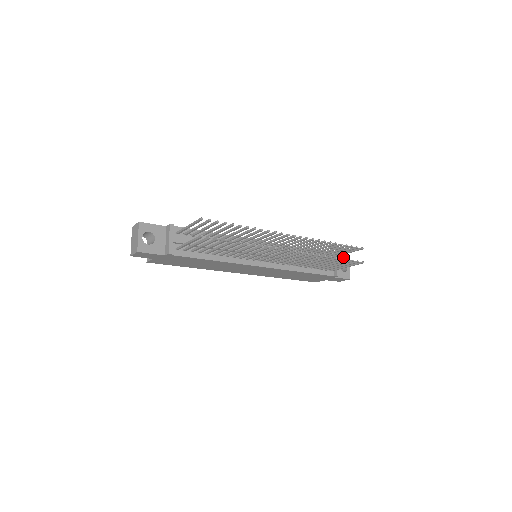
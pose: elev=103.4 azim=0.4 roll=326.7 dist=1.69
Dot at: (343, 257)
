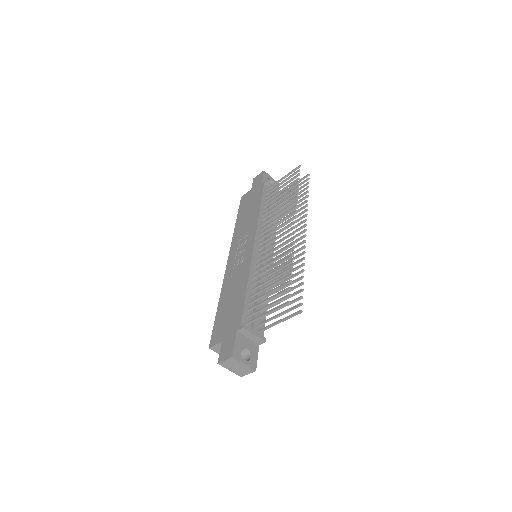
Dot at: (264, 176)
